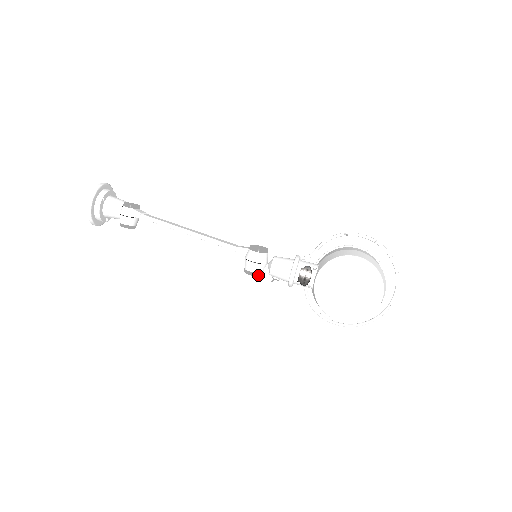
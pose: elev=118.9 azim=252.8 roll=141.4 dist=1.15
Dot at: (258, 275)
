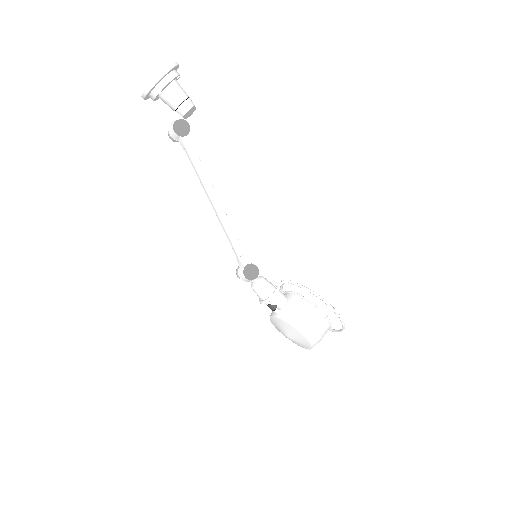
Dot at: occluded
